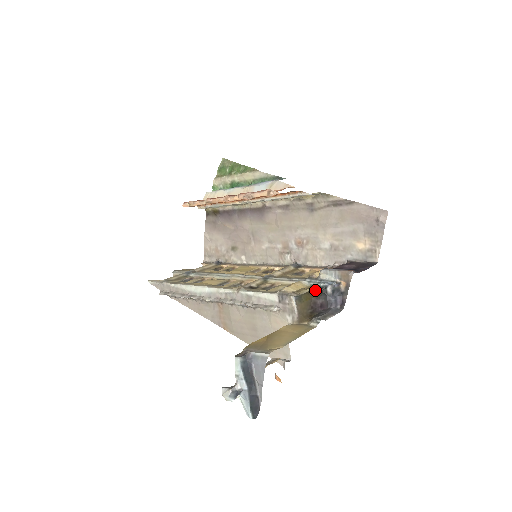
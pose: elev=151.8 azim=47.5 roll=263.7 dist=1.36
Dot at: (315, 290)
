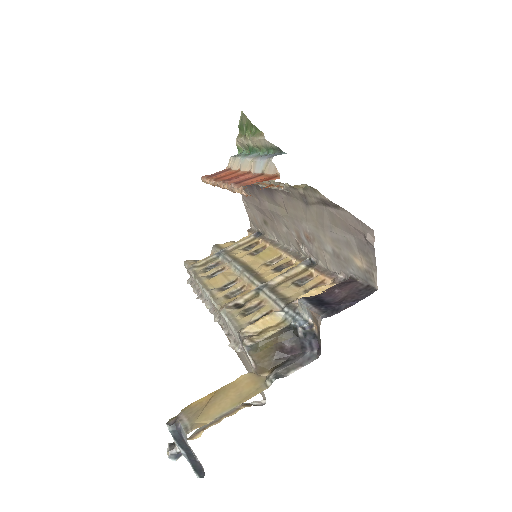
Dot at: (282, 332)
